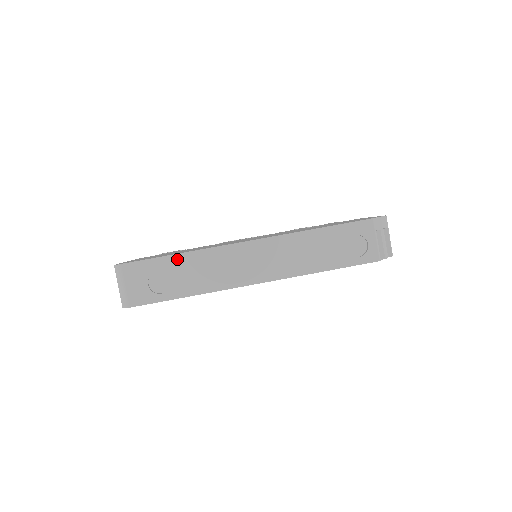
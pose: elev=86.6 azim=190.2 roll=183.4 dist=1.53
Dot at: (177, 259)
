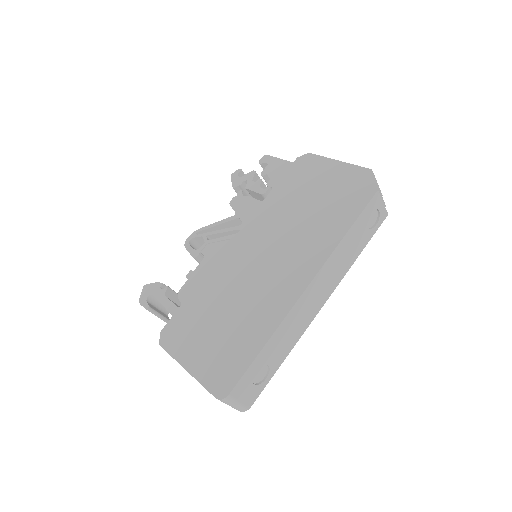
Dot at: (265, 350)
